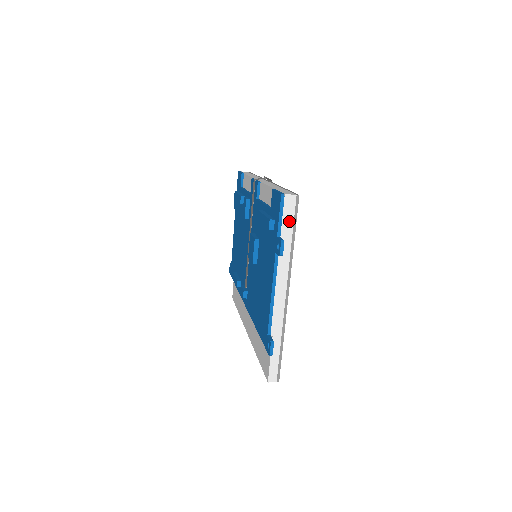
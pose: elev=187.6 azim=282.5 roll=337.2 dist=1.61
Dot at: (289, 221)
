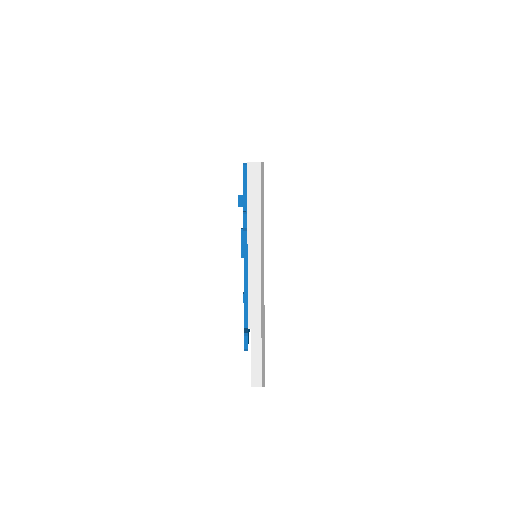
Dot at: (255, 193)
